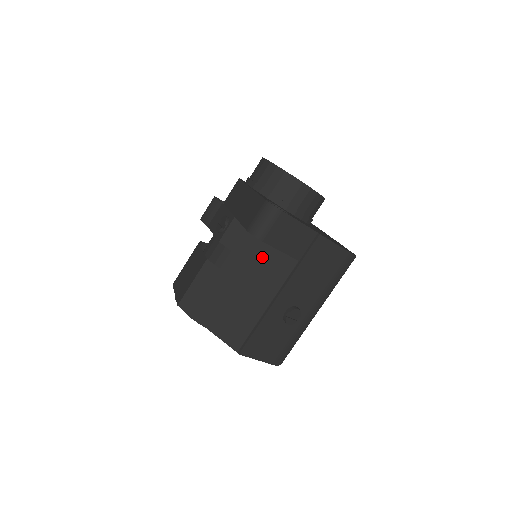
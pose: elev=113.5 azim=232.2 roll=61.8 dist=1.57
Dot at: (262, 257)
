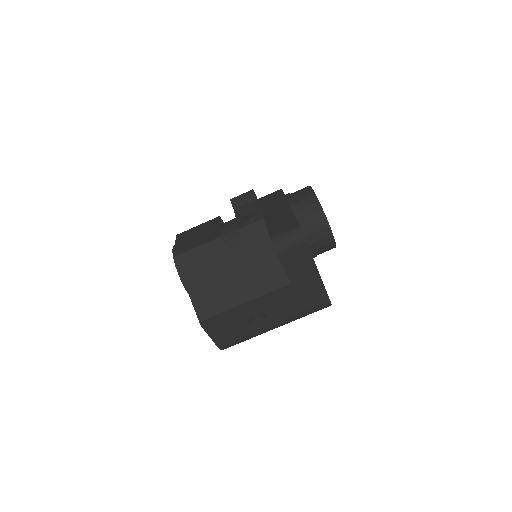
Dot at: (265, 263)
